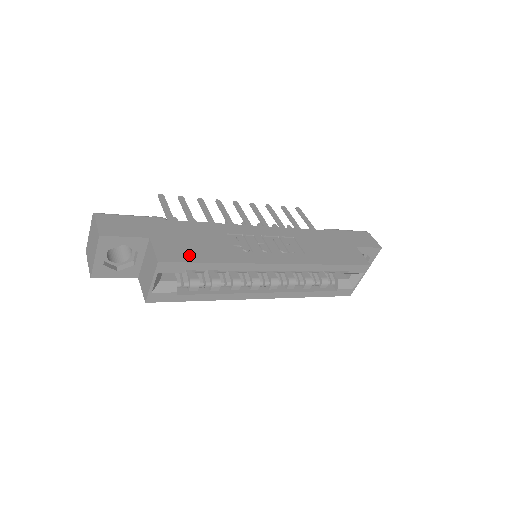
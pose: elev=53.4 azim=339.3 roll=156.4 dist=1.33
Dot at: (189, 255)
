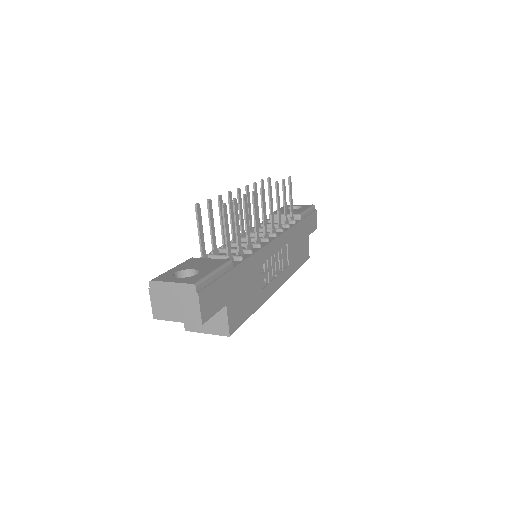
Dot at: (243, 314)
